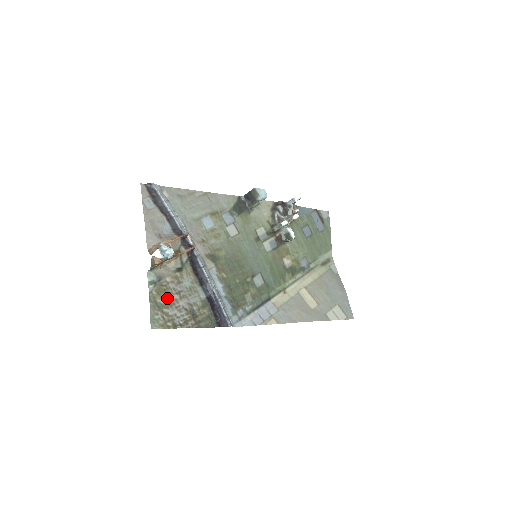
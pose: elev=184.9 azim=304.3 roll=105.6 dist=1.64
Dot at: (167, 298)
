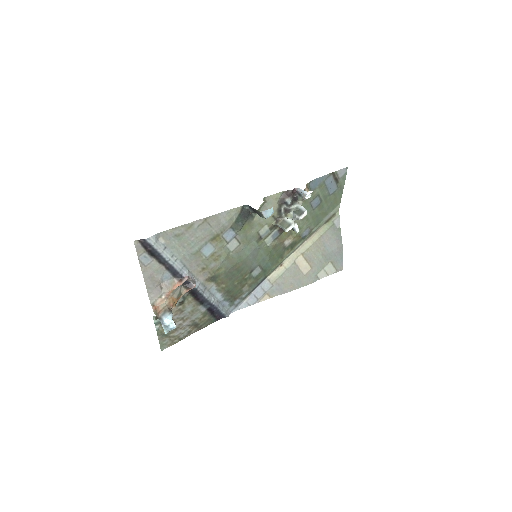
Dot at: occluded
